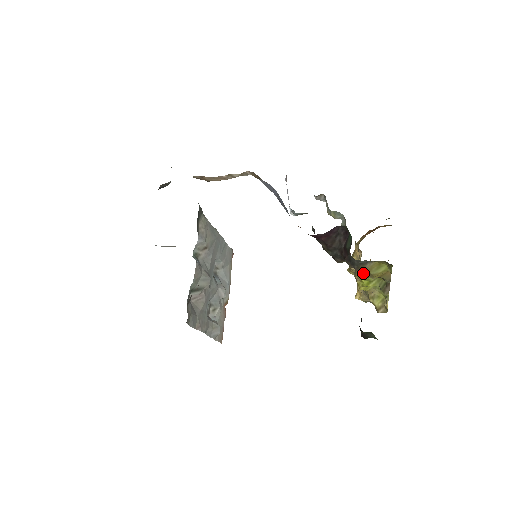
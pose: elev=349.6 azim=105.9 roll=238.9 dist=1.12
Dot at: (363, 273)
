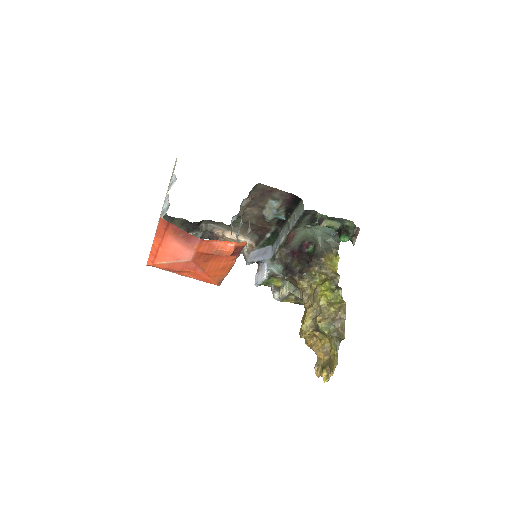
Dot at: (324, 265)
